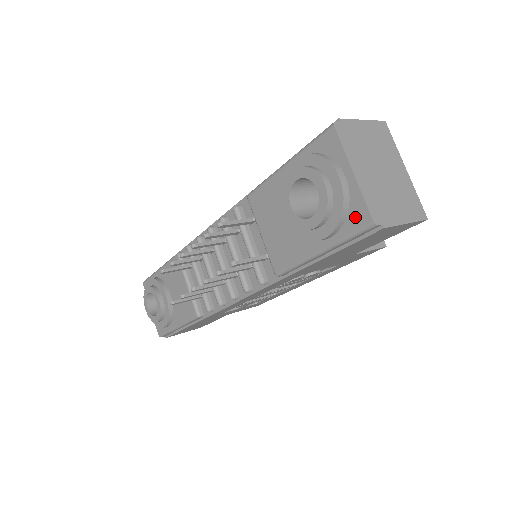
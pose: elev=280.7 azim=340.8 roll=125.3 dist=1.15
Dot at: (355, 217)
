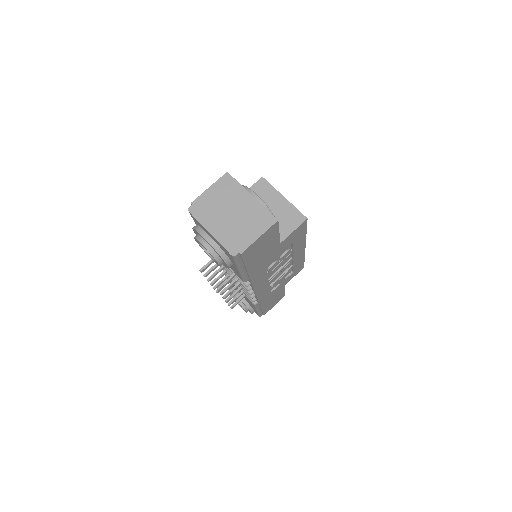
Dot at: (228, 254)
